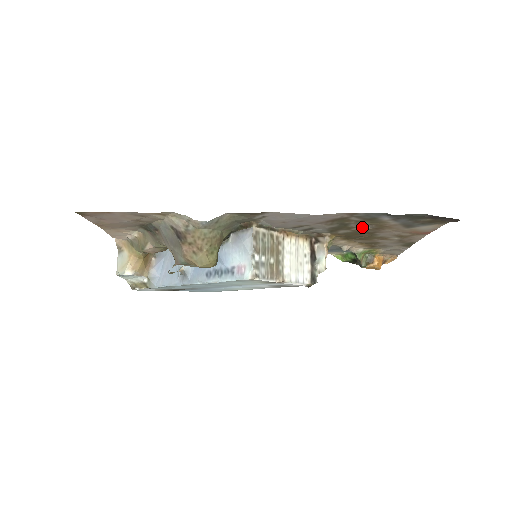
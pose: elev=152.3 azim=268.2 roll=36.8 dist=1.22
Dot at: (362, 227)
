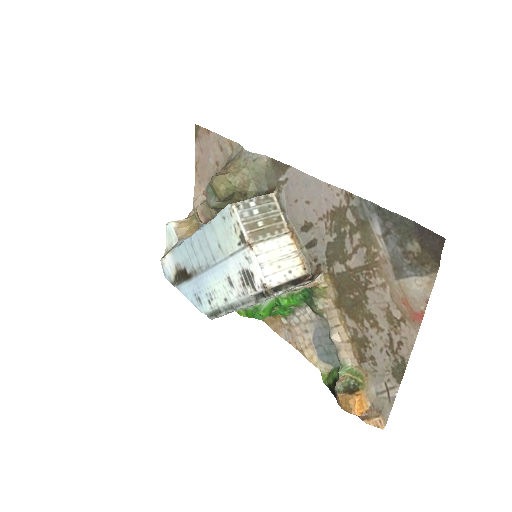
Dot at: (356, 261)
